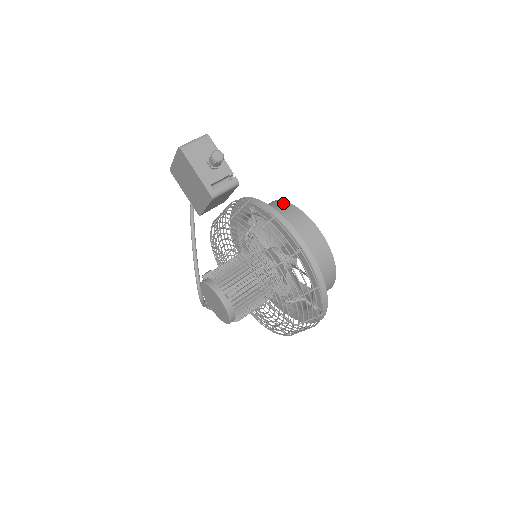
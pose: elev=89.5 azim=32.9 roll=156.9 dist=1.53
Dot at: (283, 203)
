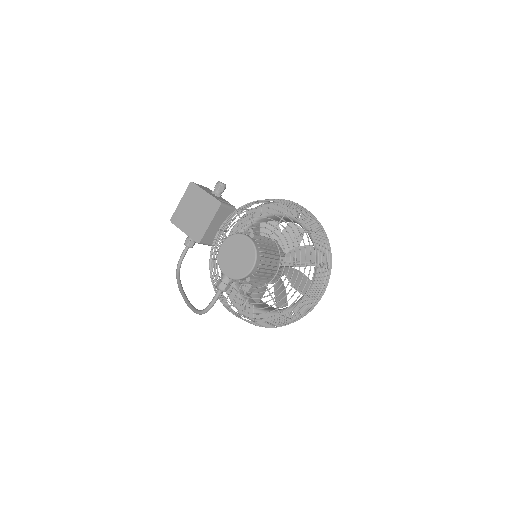
Dot at: occluded
